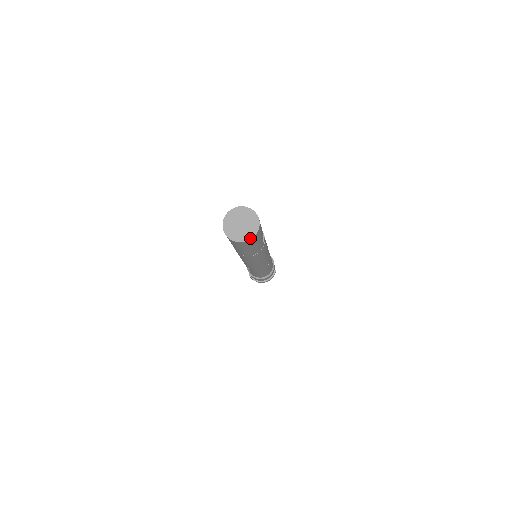
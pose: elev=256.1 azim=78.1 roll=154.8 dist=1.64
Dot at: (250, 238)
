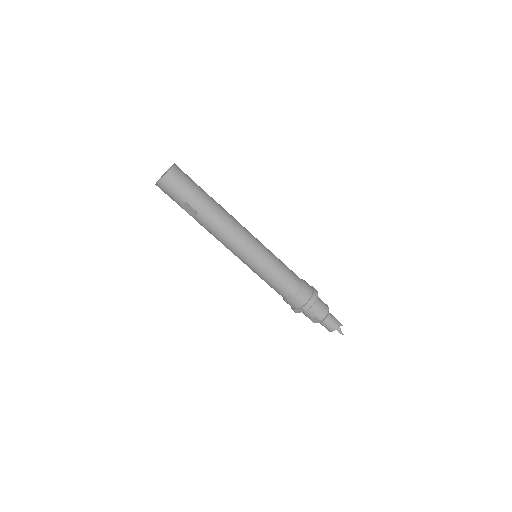
Dot at: (172, 166)
